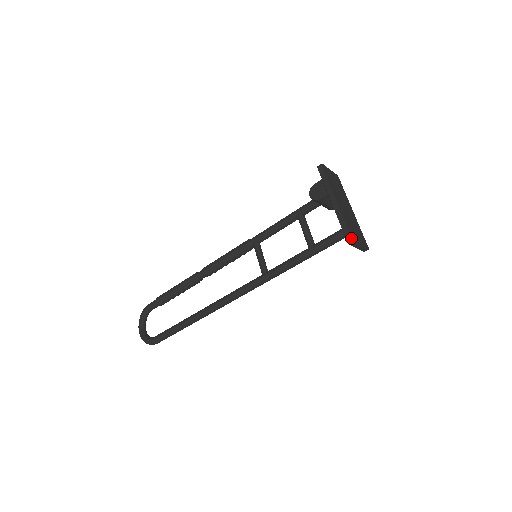
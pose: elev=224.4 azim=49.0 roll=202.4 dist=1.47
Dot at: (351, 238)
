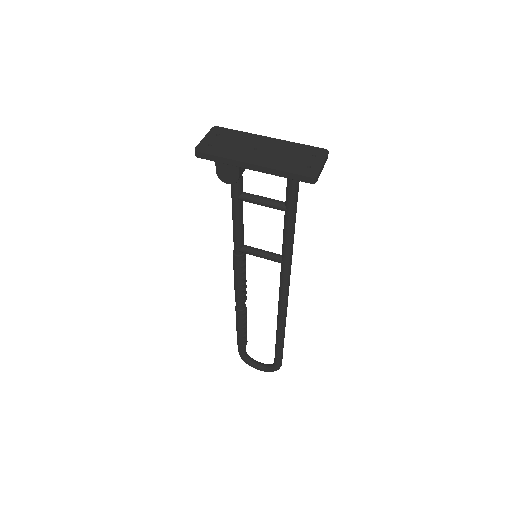
Dot at: (311, 178)
